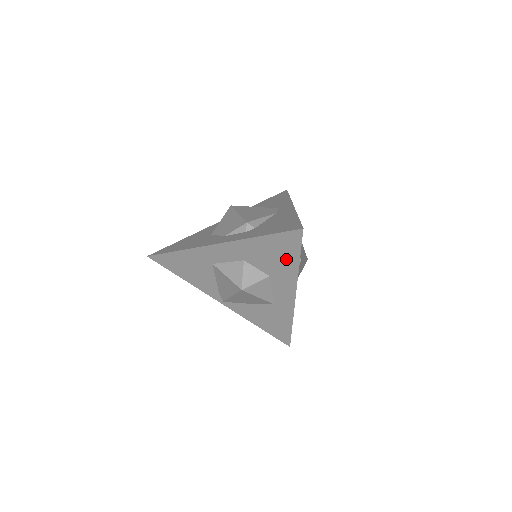
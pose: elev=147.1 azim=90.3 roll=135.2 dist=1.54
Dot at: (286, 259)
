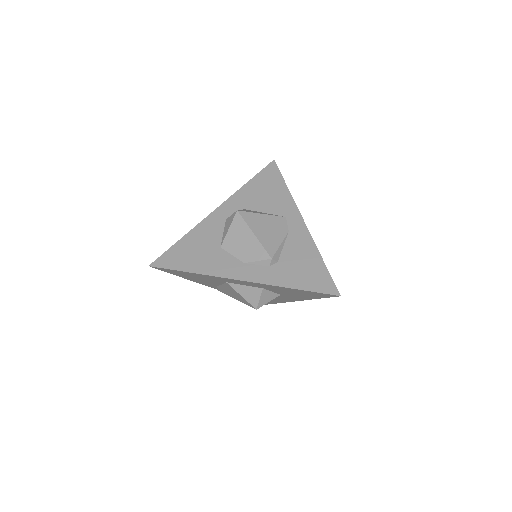
Dot at: (307, 296)
